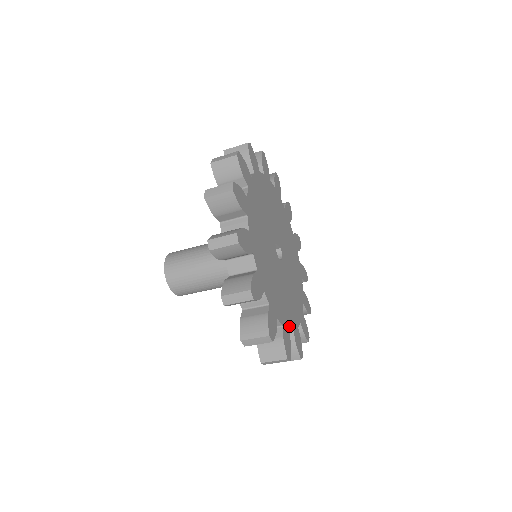
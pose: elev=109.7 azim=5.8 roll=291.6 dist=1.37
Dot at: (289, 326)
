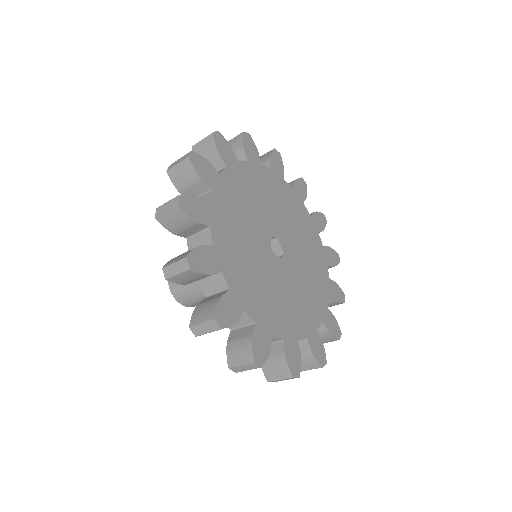
Dot at: (226, 272)
